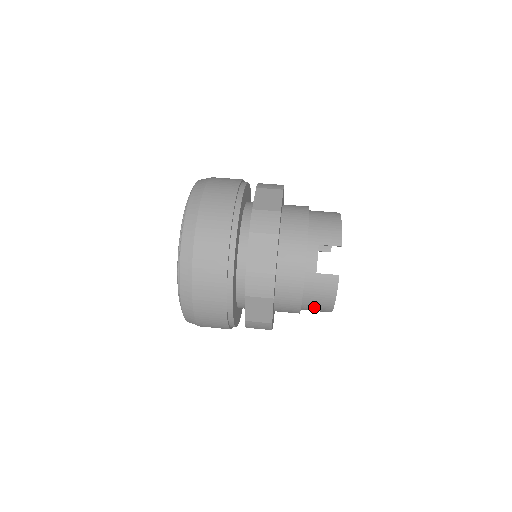
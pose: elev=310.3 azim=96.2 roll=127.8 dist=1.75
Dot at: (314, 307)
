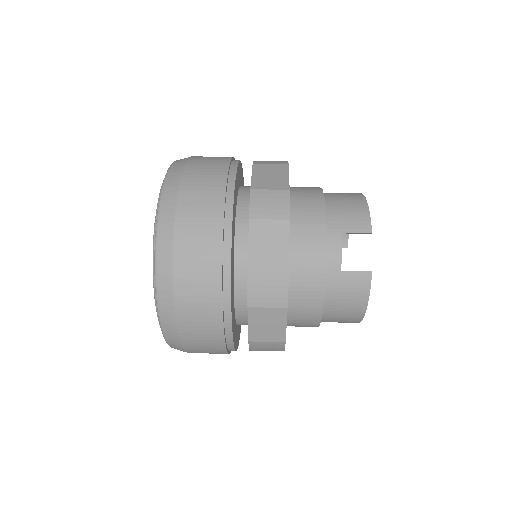
Dot at: (338, 317)
